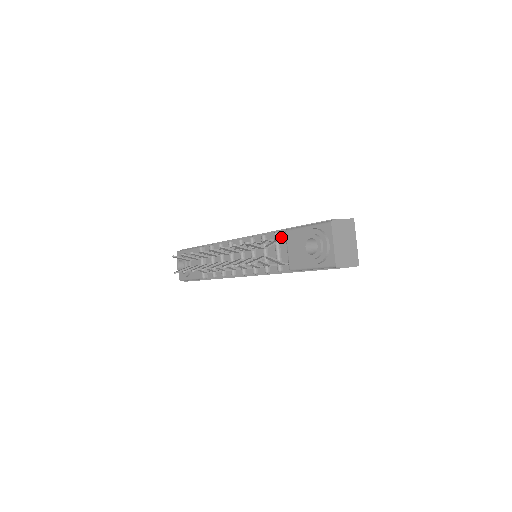
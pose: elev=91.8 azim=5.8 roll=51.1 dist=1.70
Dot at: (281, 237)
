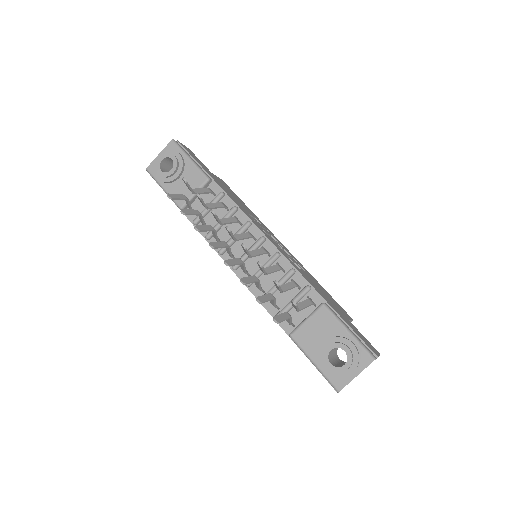
Dot at: (312, 301)
